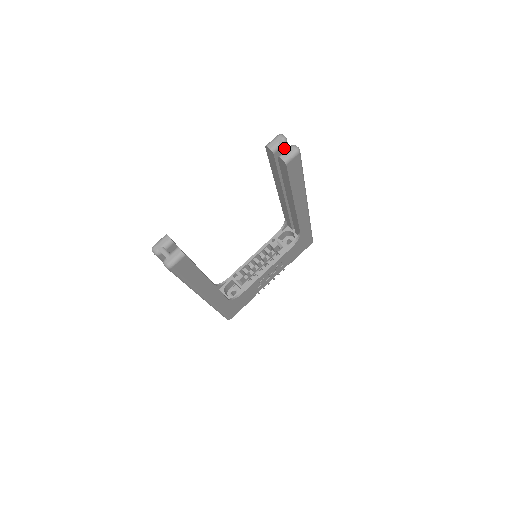
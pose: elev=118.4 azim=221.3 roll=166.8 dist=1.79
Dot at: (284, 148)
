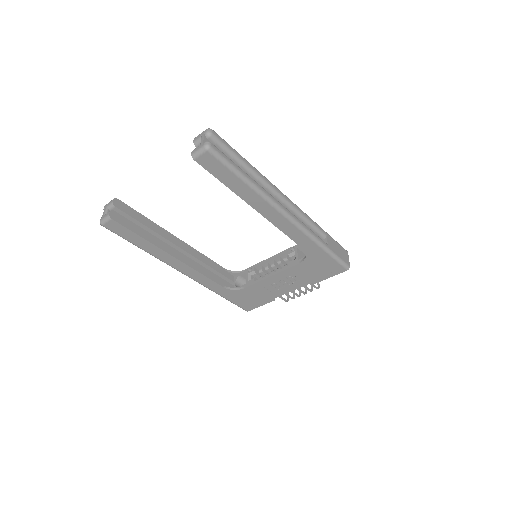
Dot at: (200, 143)
